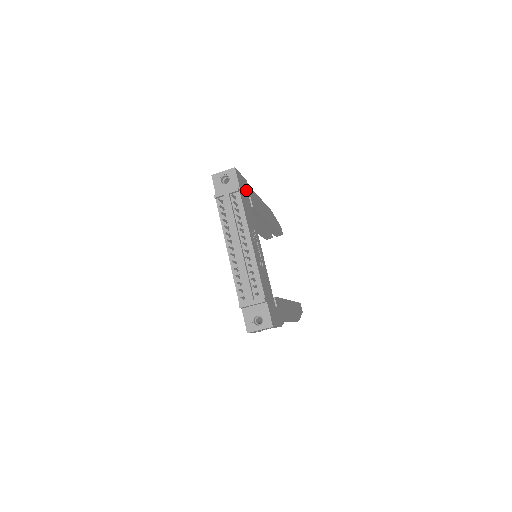
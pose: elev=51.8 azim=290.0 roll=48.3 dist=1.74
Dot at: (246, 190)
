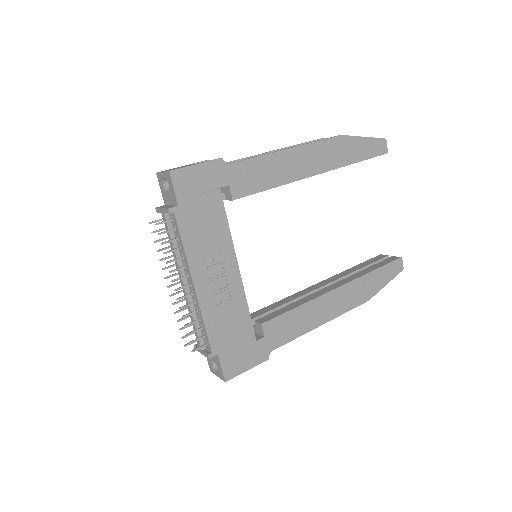
Dot at: (212, 184)
